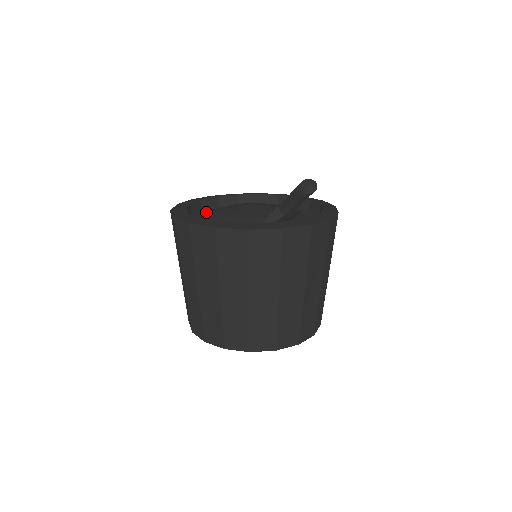
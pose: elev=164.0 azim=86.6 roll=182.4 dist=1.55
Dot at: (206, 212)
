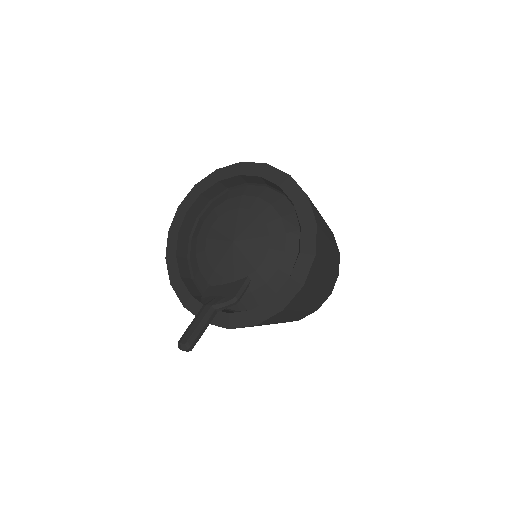
Dot at: (230, 186)
